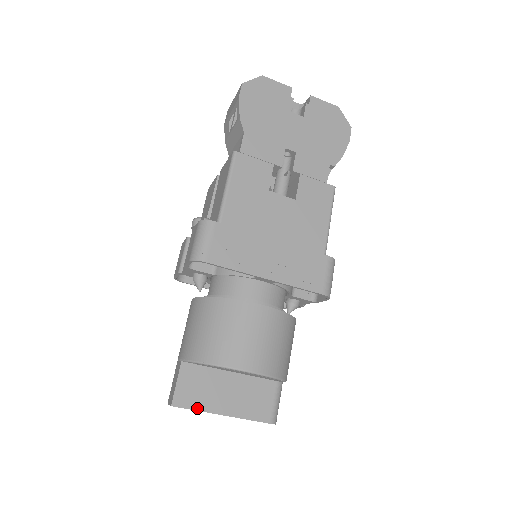
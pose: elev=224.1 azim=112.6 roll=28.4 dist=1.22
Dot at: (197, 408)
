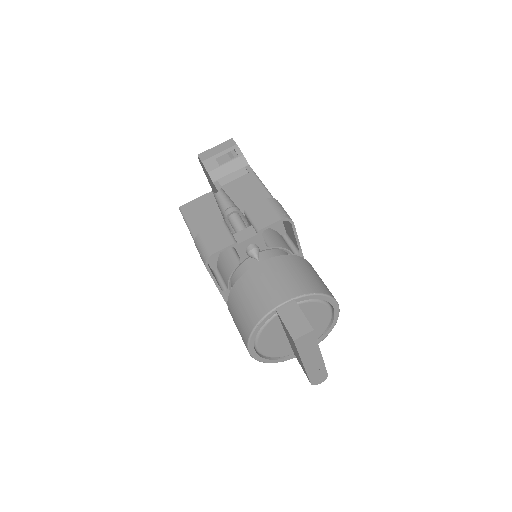
Dot at: occluded
